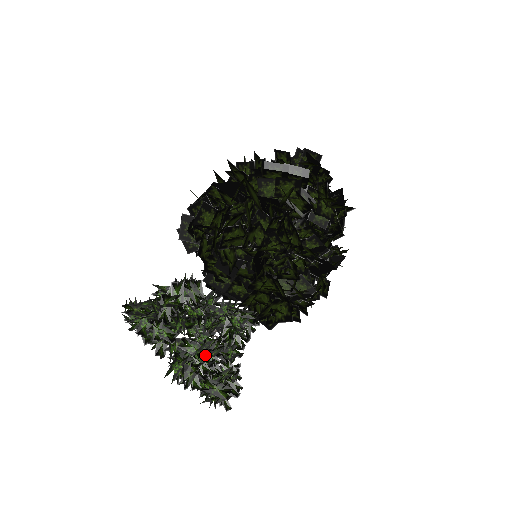
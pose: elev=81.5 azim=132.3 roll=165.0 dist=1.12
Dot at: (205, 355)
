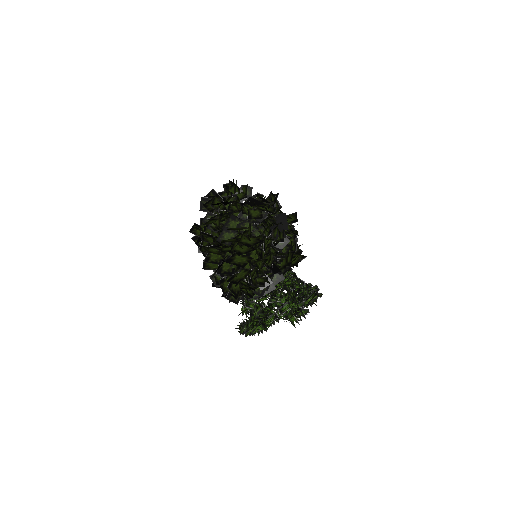
Dot at: (294, 303)
